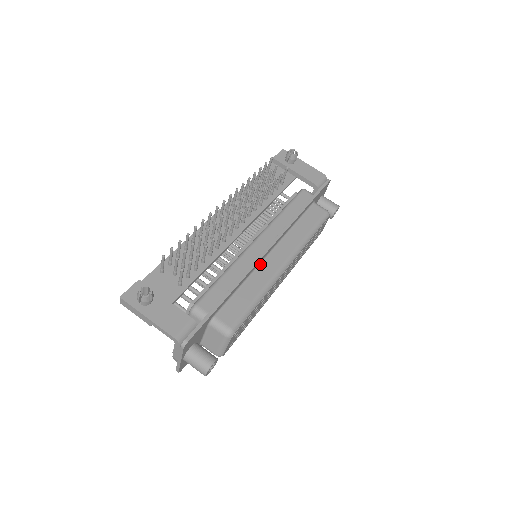
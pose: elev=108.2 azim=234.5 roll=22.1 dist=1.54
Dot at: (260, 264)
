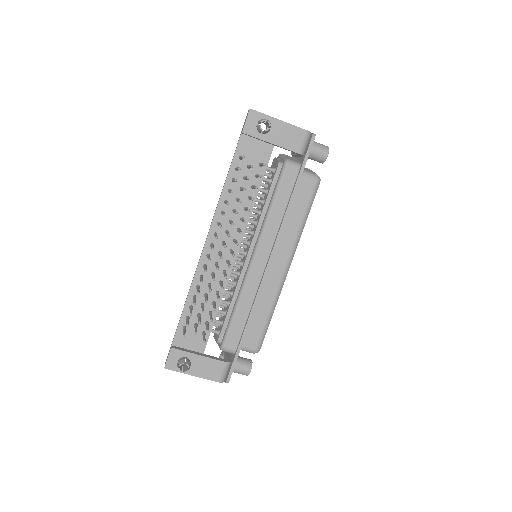
Dot at: occluded
